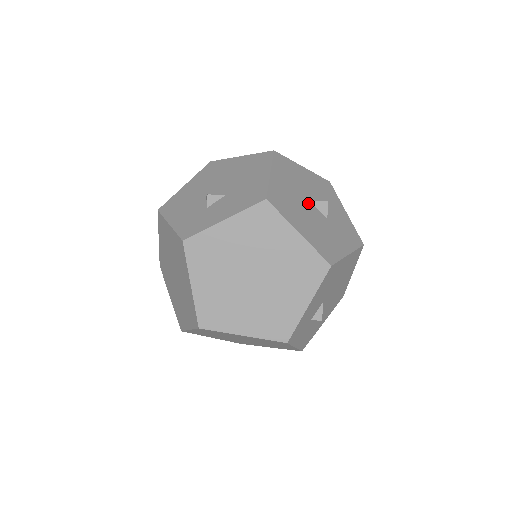
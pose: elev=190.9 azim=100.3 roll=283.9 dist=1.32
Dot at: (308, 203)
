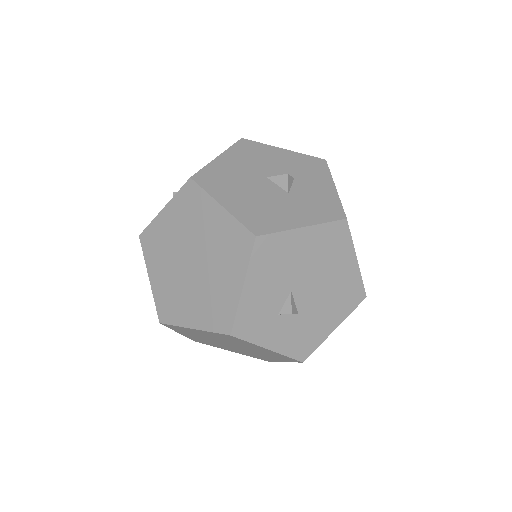
Dot at: (263, 180)
